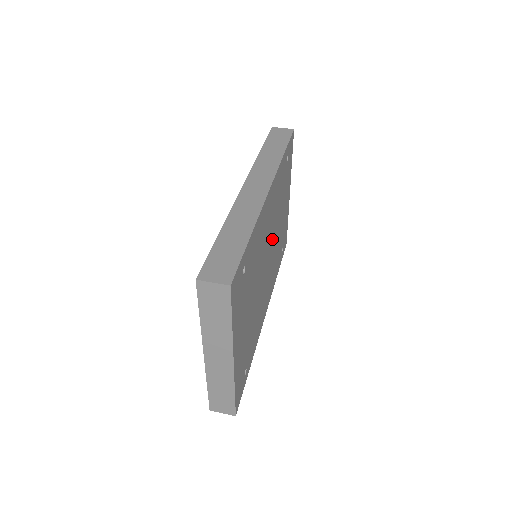
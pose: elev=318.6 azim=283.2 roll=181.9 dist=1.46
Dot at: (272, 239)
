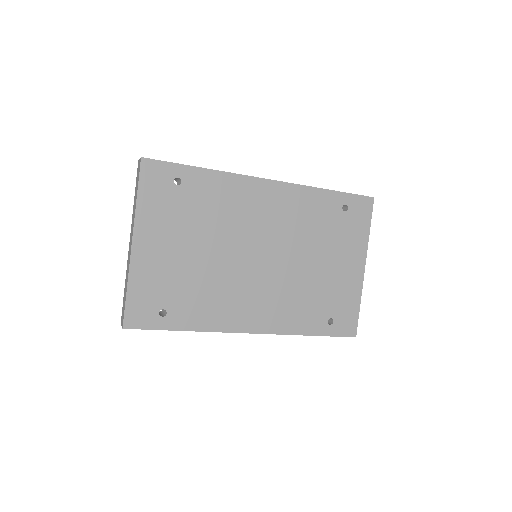
Dot at: (280, 252)
